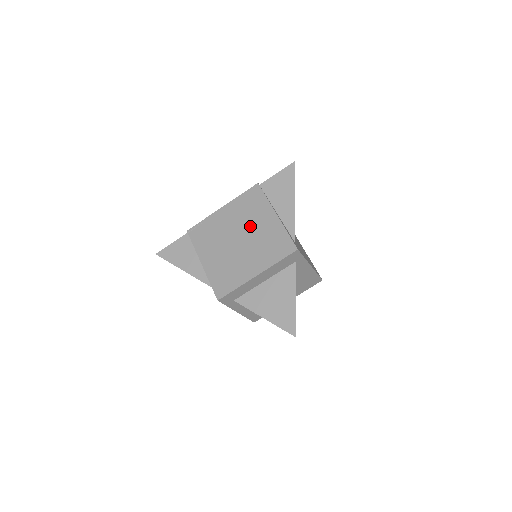
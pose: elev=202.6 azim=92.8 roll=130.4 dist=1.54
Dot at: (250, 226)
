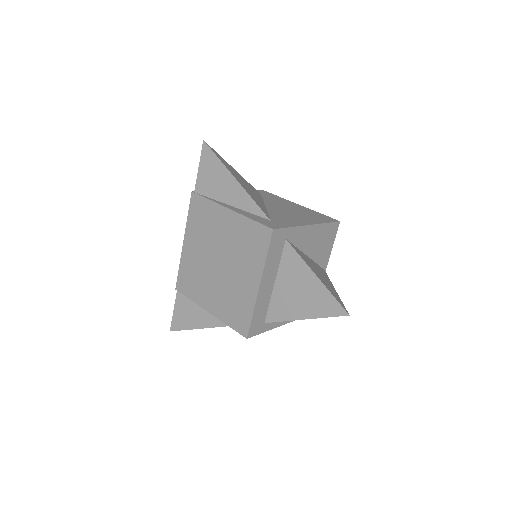
Dot at: (217, 241)
